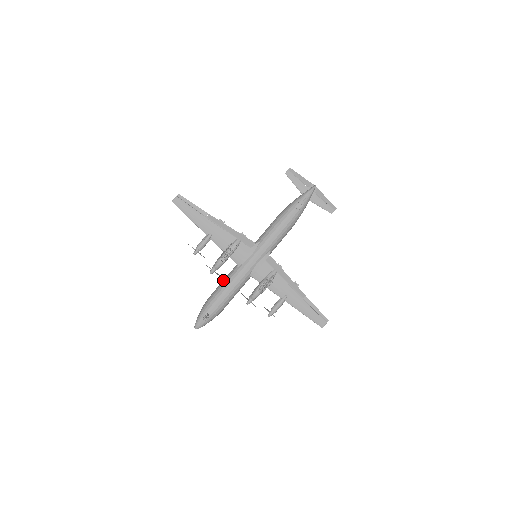
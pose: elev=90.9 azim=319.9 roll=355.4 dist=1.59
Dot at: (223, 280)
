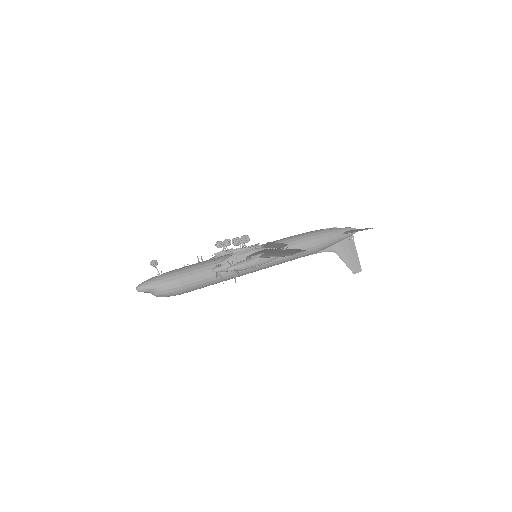
Dot at: occluded
